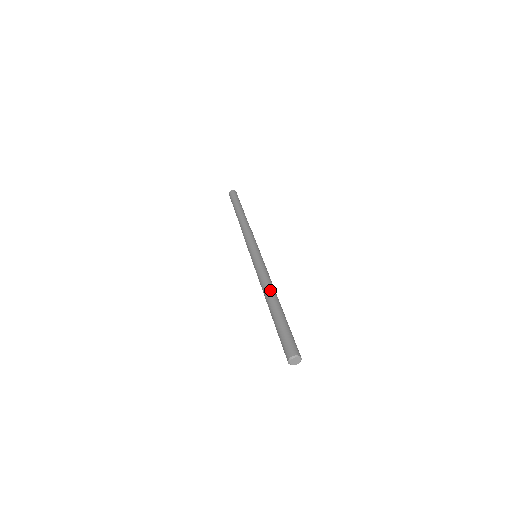
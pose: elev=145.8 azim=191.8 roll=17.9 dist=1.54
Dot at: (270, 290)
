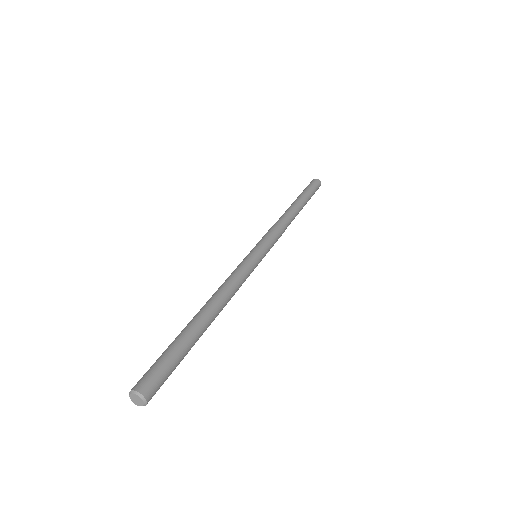
Dot at: (216, 299)
